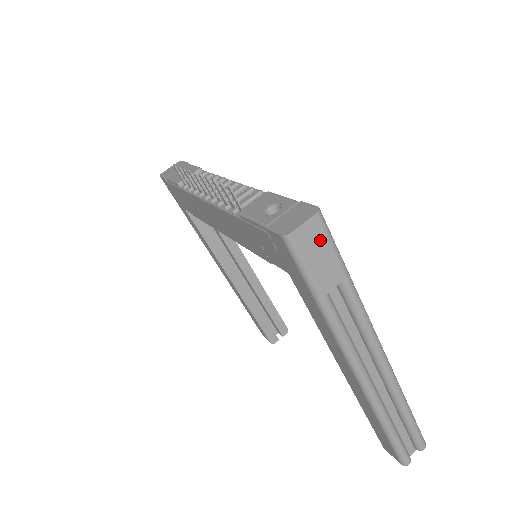
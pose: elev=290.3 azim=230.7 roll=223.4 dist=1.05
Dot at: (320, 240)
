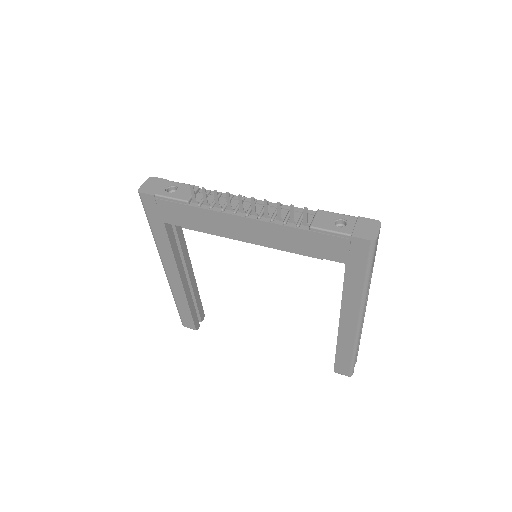
Dot at: occluded
